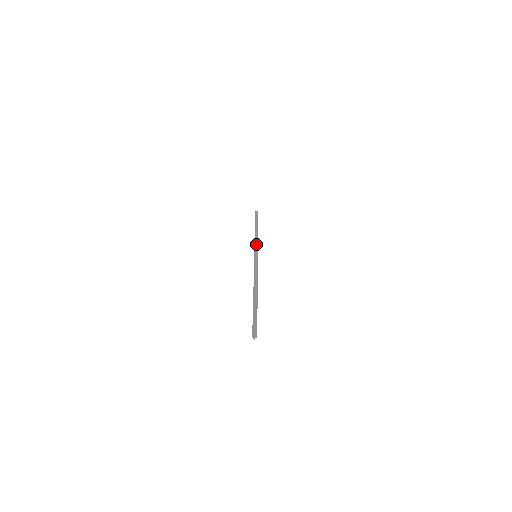
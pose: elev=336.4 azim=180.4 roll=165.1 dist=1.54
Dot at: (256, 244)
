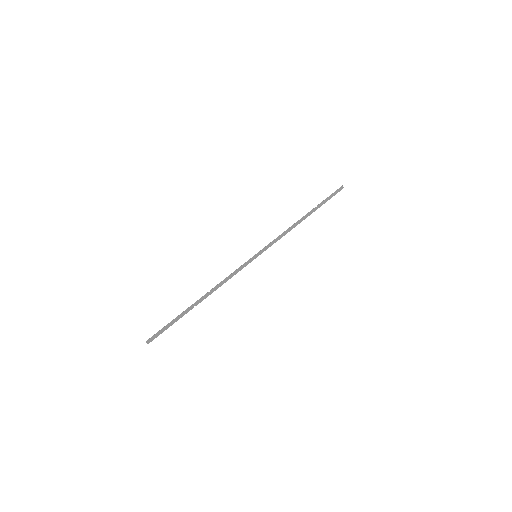
Dot at: (276, 240)
